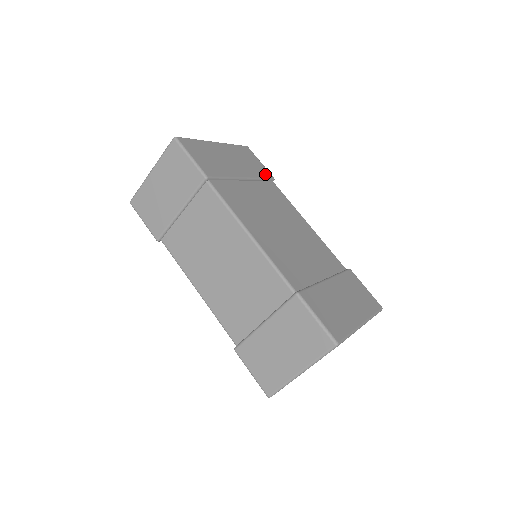
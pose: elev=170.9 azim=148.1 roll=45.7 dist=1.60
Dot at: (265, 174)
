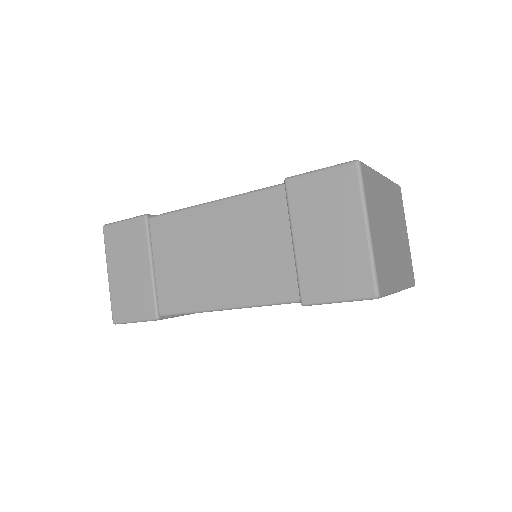
Dot at: occluded
